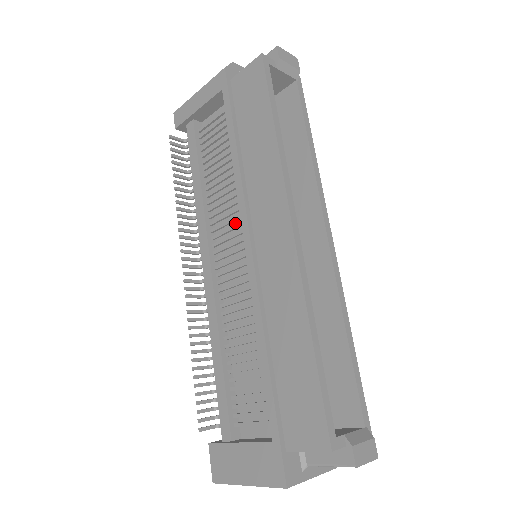
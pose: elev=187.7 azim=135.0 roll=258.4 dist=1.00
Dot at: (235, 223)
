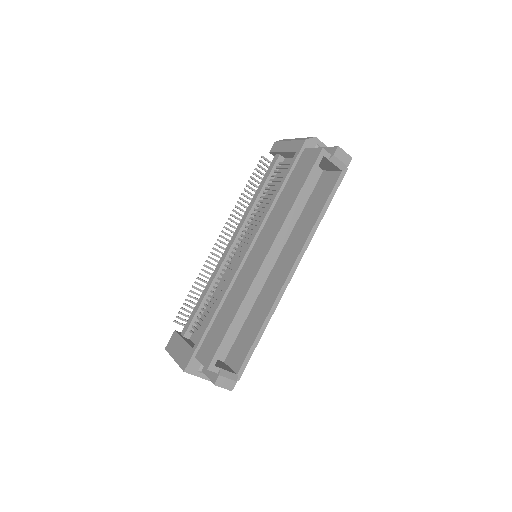
Dot at: occluded
